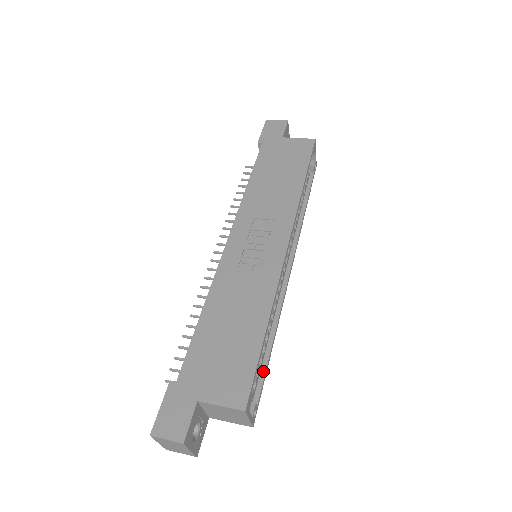
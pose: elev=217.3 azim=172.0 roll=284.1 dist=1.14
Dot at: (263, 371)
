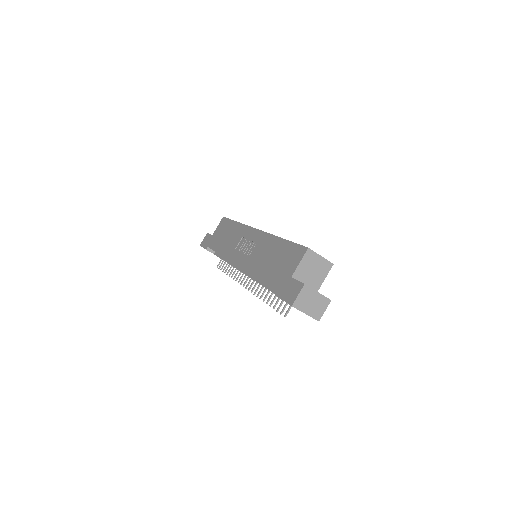
Dot at: occluded
